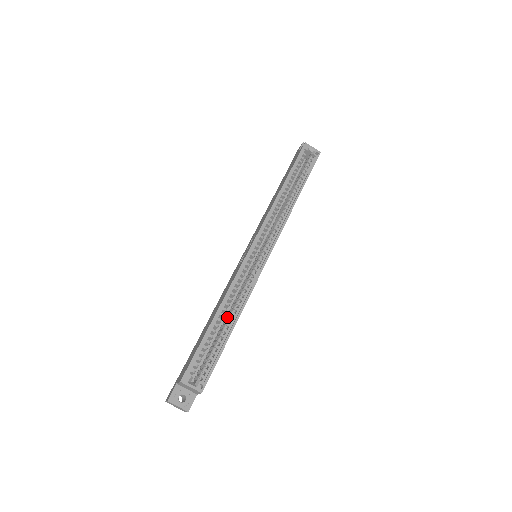
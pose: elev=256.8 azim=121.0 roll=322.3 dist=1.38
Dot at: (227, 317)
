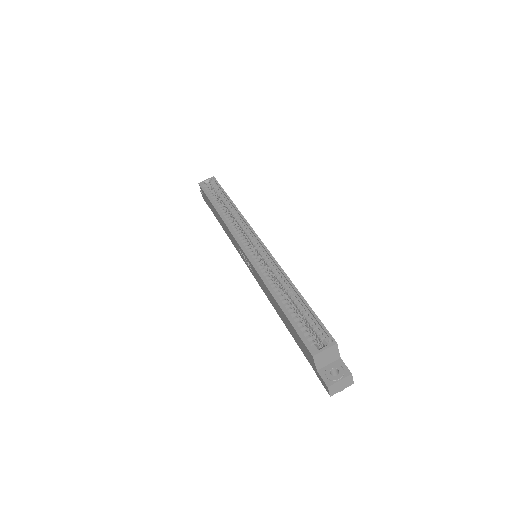
Dot at: (286, 295)
